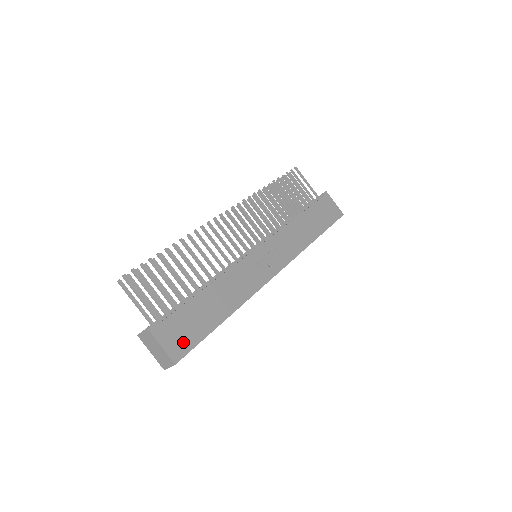
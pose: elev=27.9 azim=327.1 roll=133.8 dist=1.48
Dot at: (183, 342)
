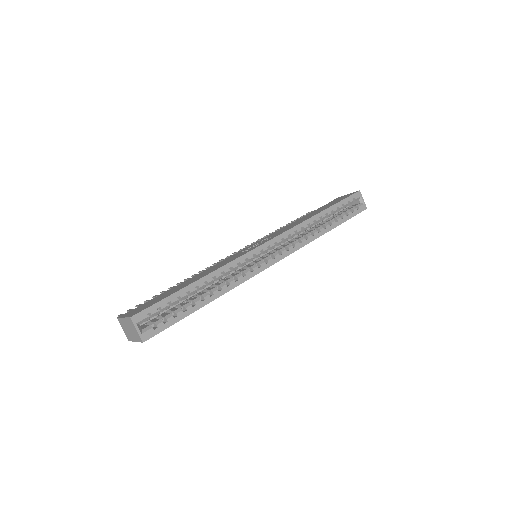
Dot at: (145, 307)
